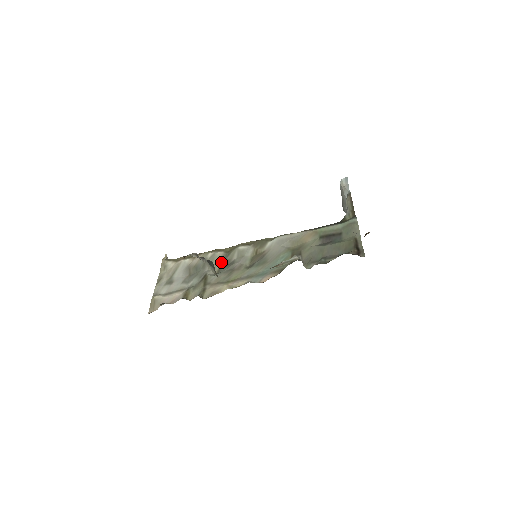
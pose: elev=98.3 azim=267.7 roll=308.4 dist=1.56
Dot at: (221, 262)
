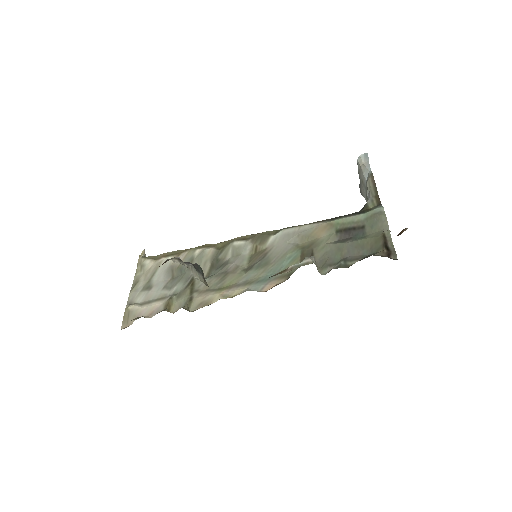
Dot at: (212, 262)
